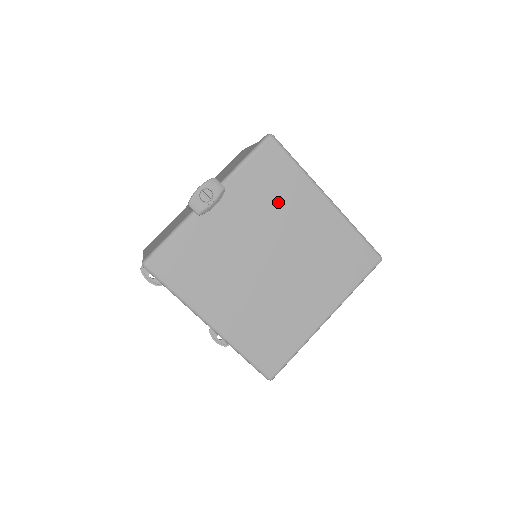
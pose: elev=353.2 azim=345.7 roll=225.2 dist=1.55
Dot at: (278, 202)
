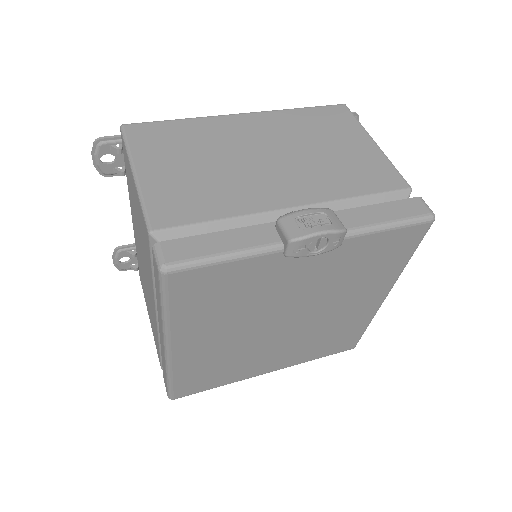
Dot at: (357, 279)
